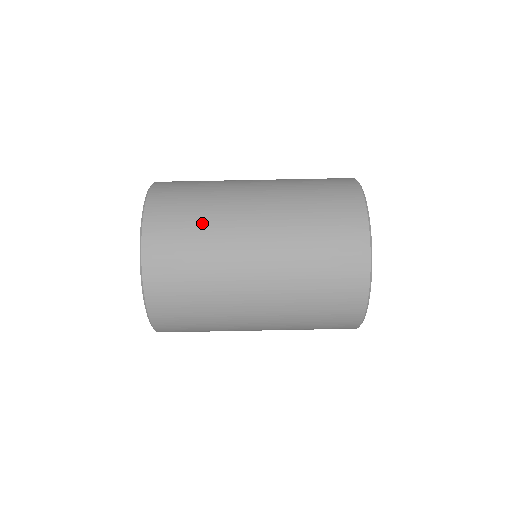
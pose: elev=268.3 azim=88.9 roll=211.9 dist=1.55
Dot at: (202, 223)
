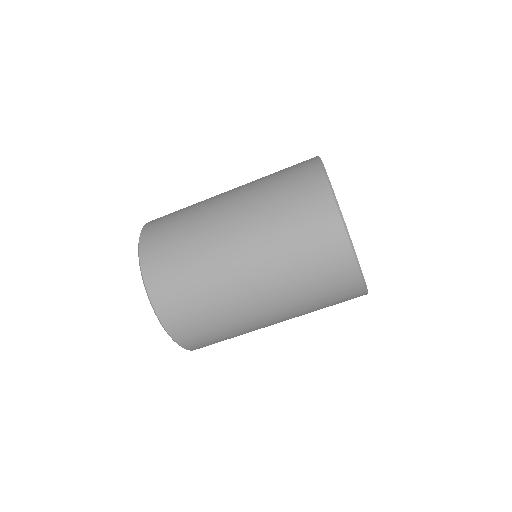
Dot at: (212, 312)
